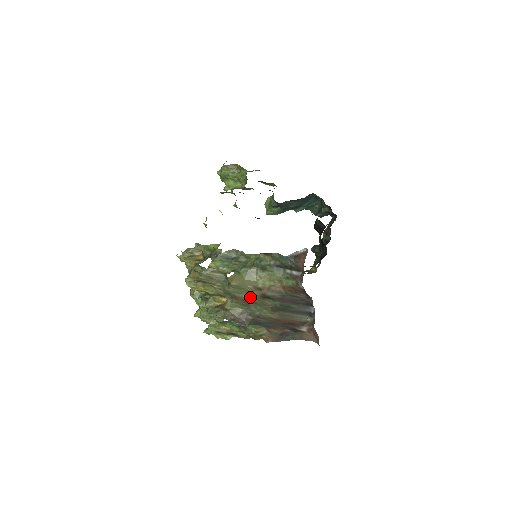
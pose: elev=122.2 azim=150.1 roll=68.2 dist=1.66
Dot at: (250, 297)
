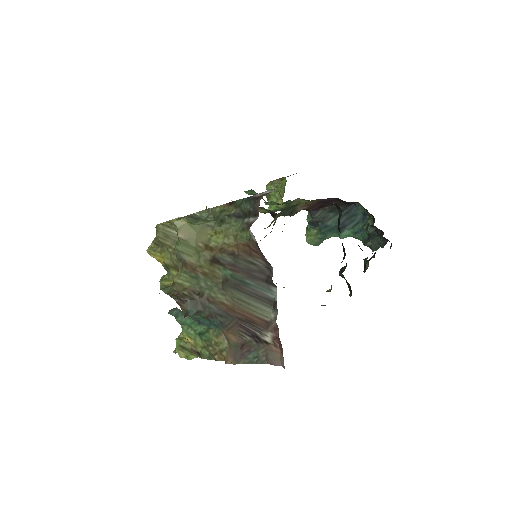
Dot at: (200, 262)
